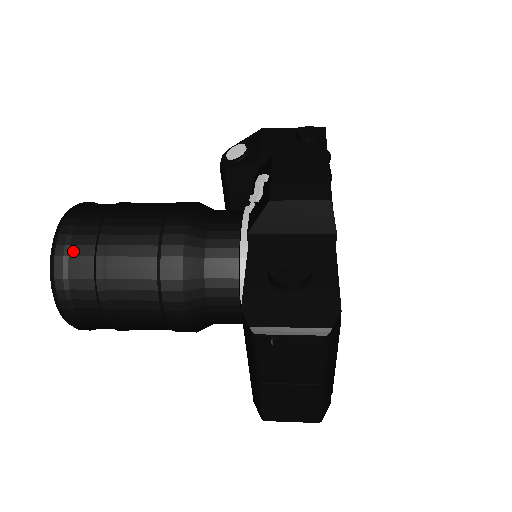
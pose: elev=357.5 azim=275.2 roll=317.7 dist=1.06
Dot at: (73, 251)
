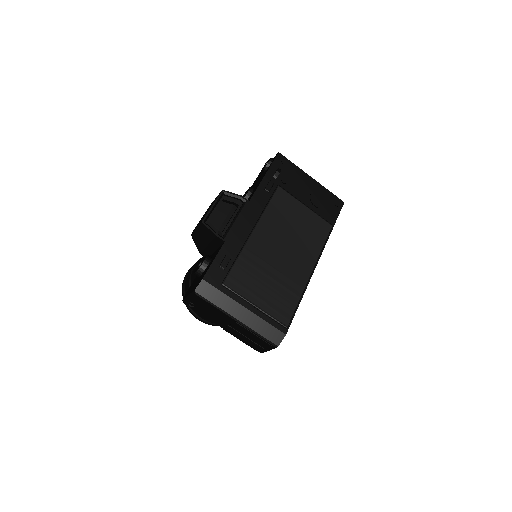
Dot at: (185, 288)
